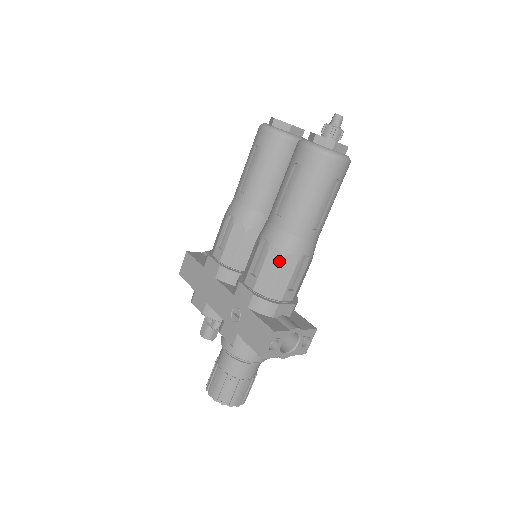
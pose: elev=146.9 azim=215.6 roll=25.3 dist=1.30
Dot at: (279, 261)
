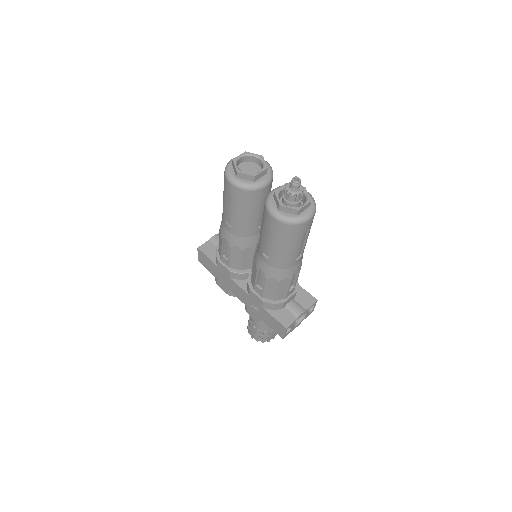
Dot at: (276, 284)
